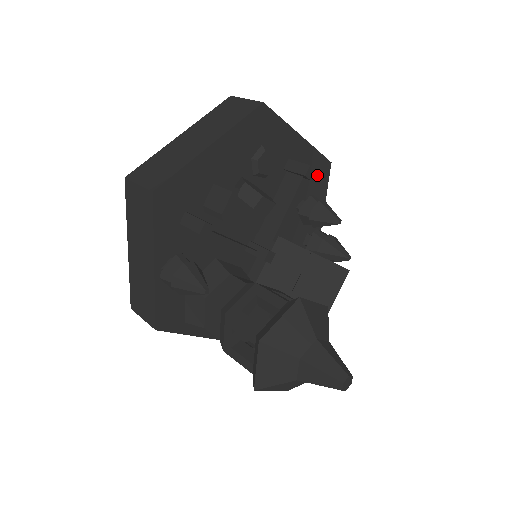
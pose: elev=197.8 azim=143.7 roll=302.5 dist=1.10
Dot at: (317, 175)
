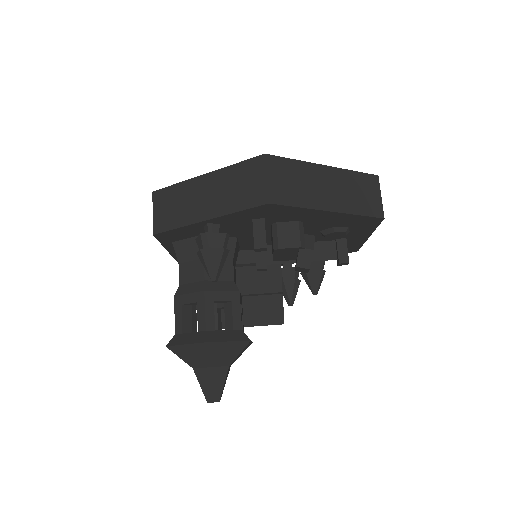
Dot at: occluded
